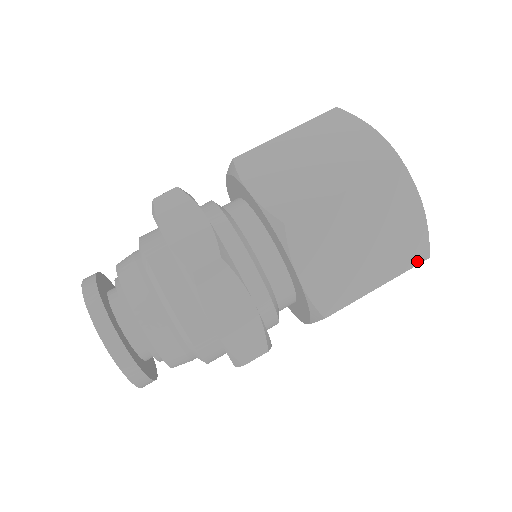
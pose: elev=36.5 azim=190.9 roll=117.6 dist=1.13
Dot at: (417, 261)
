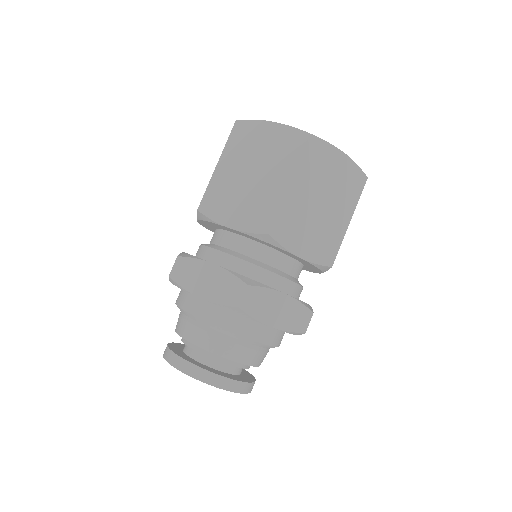
Dot at: (302, 147)
